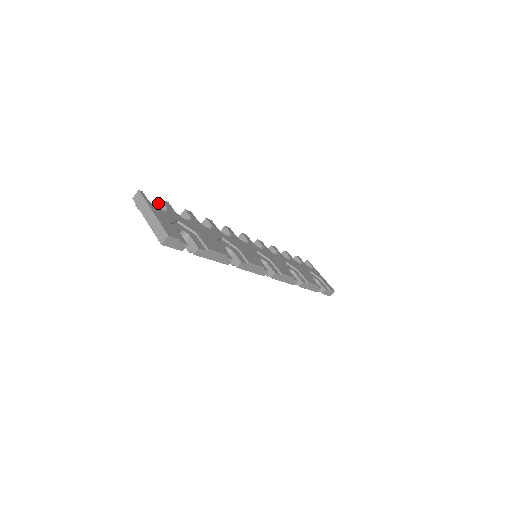
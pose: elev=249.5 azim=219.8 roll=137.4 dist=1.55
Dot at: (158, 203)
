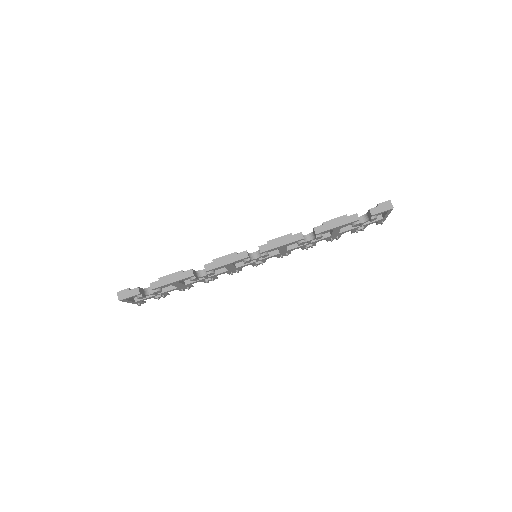
Dot at: occluded
